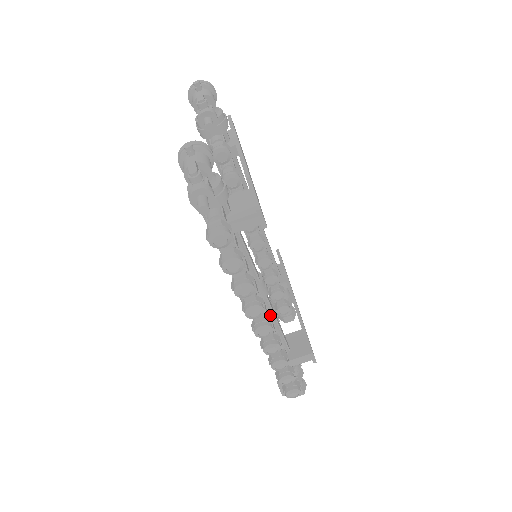
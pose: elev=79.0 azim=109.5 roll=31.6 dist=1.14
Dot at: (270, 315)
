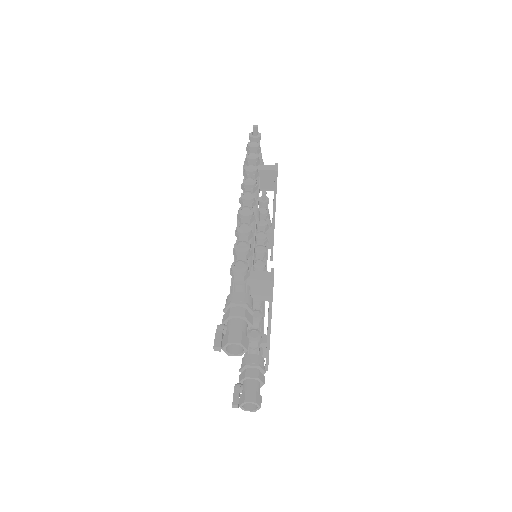
Dot at: occluded
